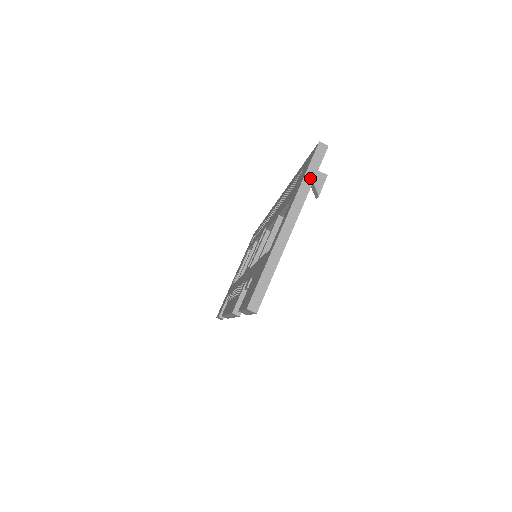
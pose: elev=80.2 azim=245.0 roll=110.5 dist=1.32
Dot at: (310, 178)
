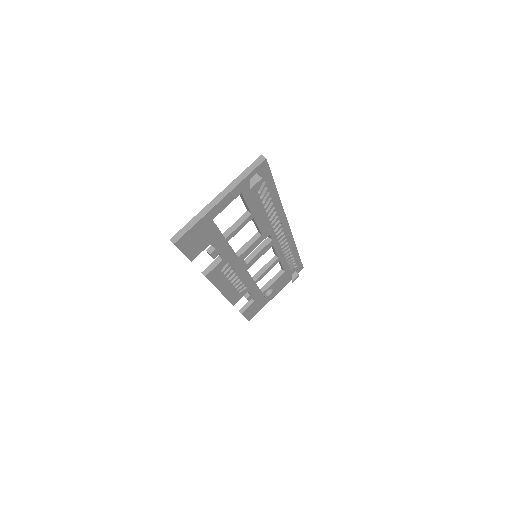
Dot at: (245, 175)
